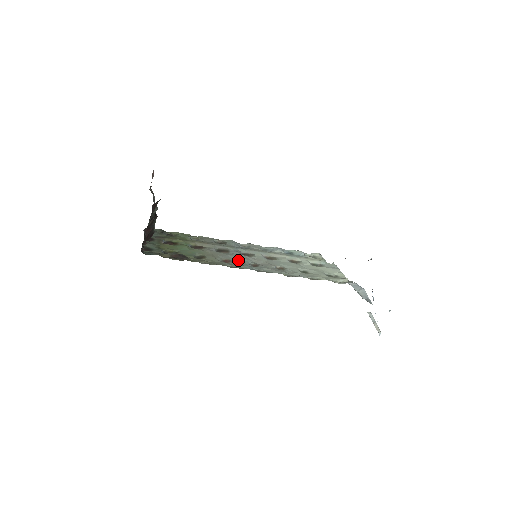
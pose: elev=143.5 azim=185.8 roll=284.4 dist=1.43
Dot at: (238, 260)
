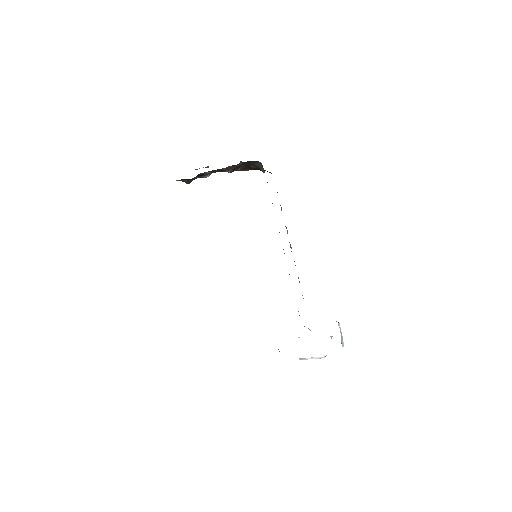
Dot at: occluded
